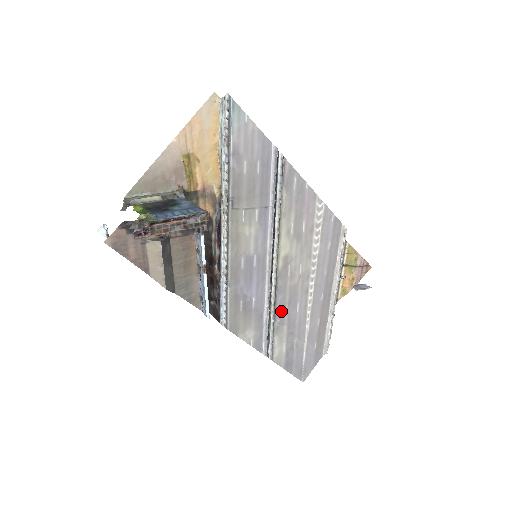
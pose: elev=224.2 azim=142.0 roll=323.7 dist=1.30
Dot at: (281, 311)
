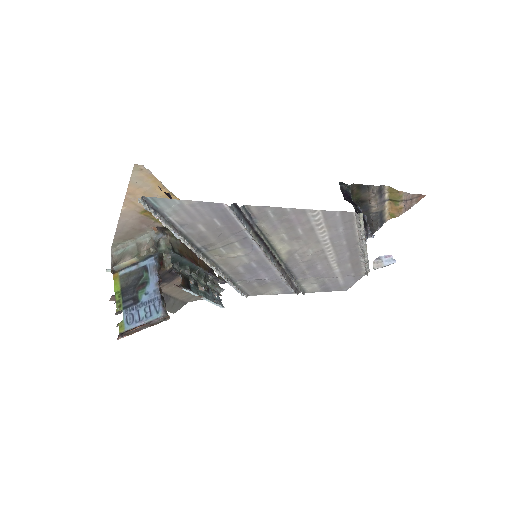
Dot at: (301, 274)
